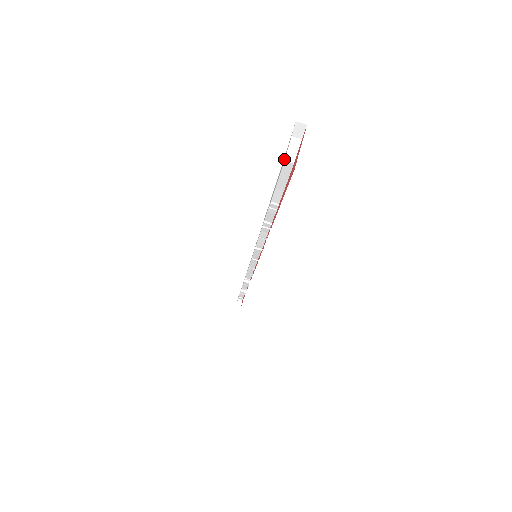
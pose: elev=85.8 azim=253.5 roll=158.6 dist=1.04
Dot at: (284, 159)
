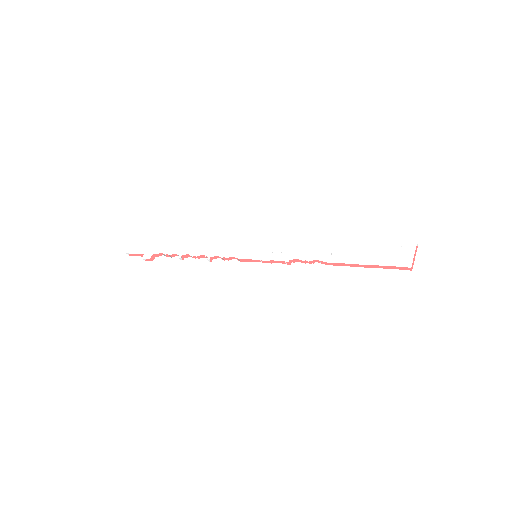
Dot at: (406, 260)
